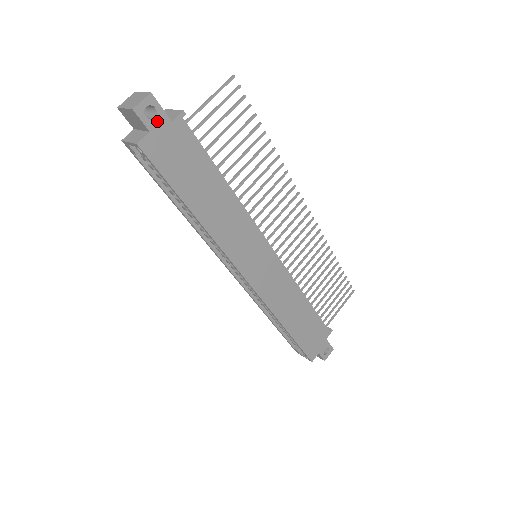
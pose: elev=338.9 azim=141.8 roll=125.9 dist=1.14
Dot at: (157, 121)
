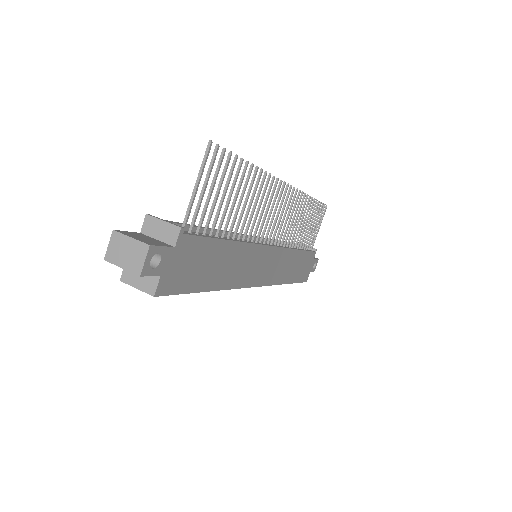
Dot at: (163, 261)
